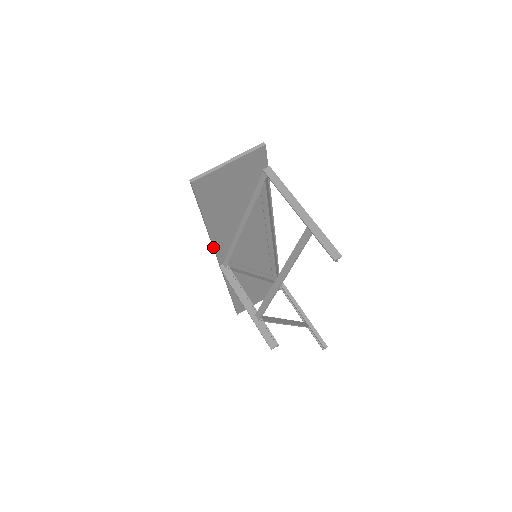
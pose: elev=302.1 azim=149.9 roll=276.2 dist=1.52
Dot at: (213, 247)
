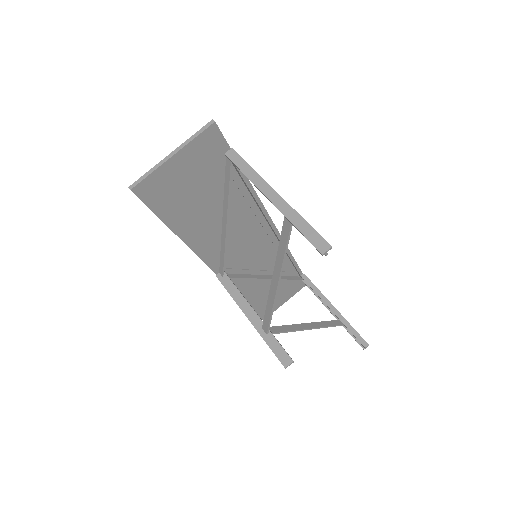
Dot at: occluded
